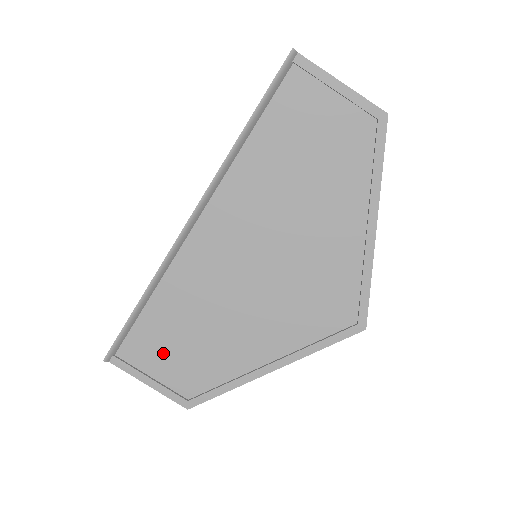
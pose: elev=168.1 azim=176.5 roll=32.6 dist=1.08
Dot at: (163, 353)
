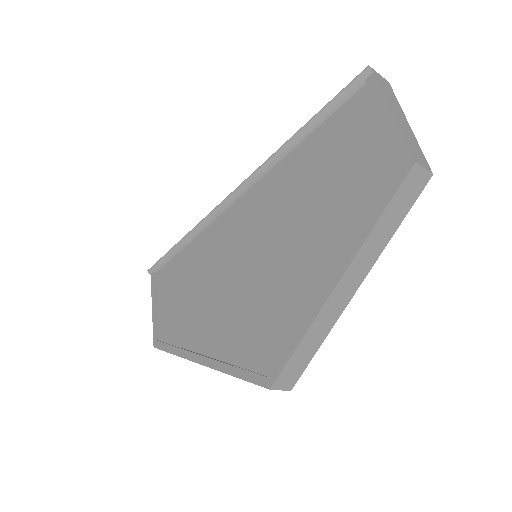
Dot at: (171, 292)
